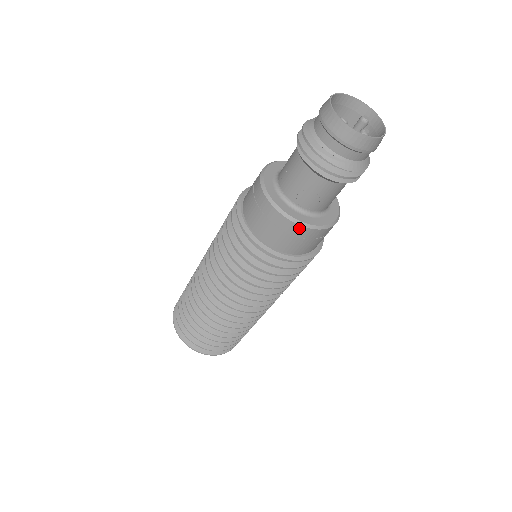
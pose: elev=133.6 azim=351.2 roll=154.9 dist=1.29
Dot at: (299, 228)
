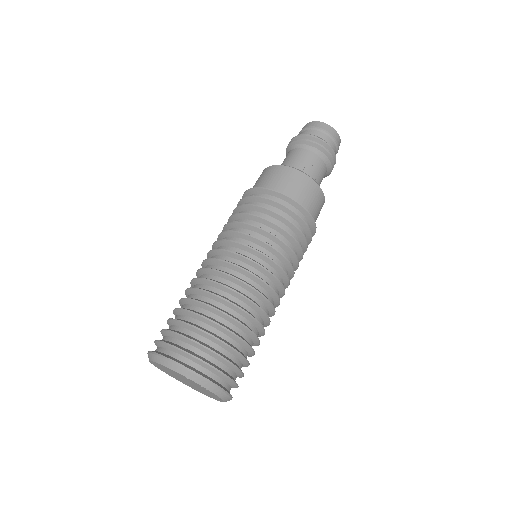
Dot at: (314, 184)
